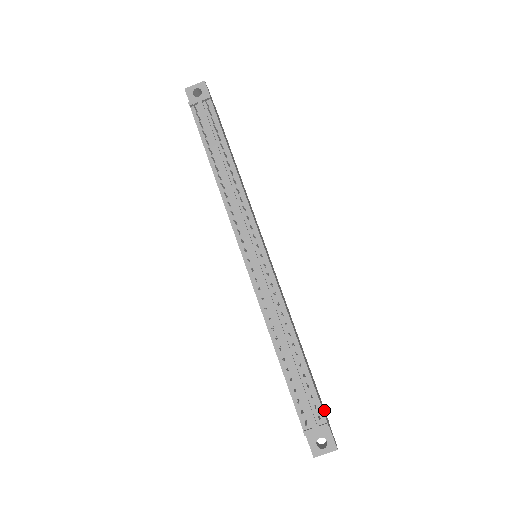
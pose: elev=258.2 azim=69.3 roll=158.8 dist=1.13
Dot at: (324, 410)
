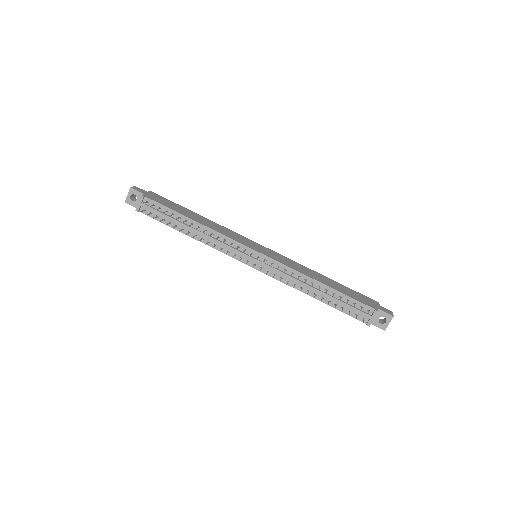
Dot at: (370, 300)
